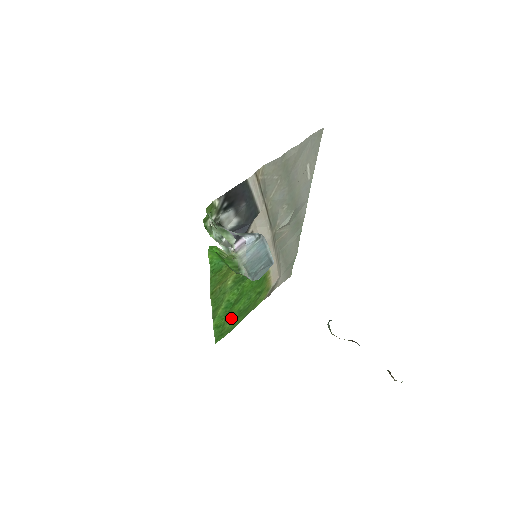
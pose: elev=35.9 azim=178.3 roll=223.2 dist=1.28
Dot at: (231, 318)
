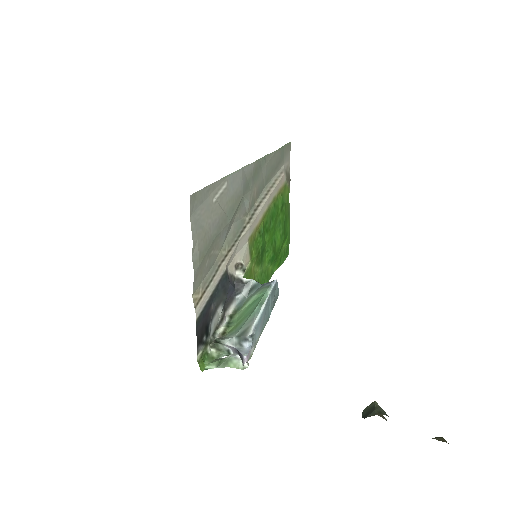
Dot at: (282, 245)
